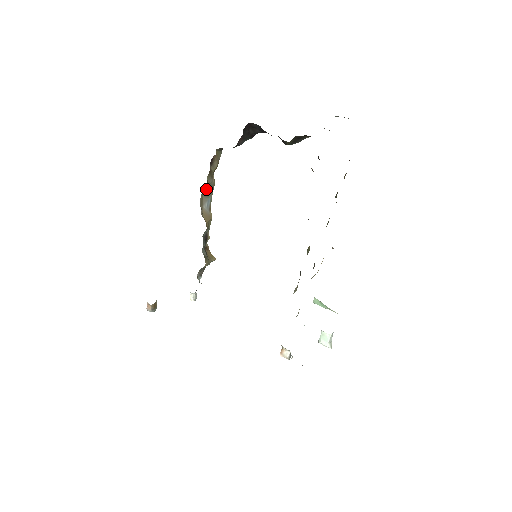
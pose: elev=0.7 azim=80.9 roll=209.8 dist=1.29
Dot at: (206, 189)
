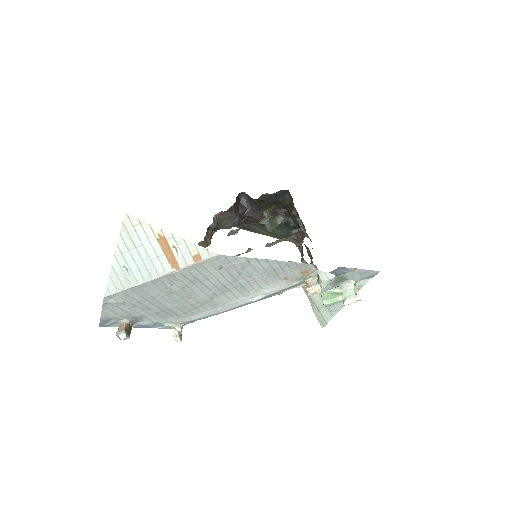
Dot at: occluded
